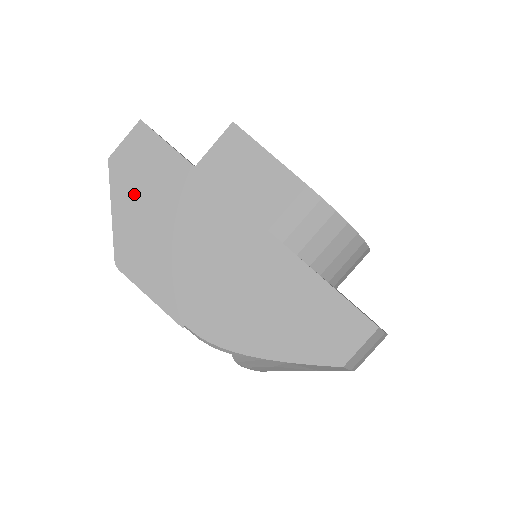
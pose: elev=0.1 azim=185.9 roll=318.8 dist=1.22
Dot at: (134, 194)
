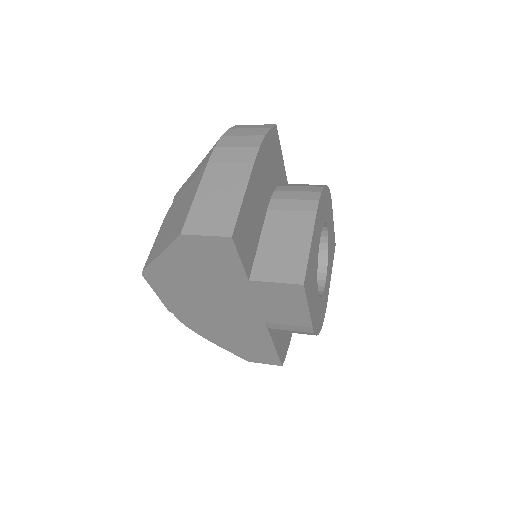
Dot at: (186, 261)
